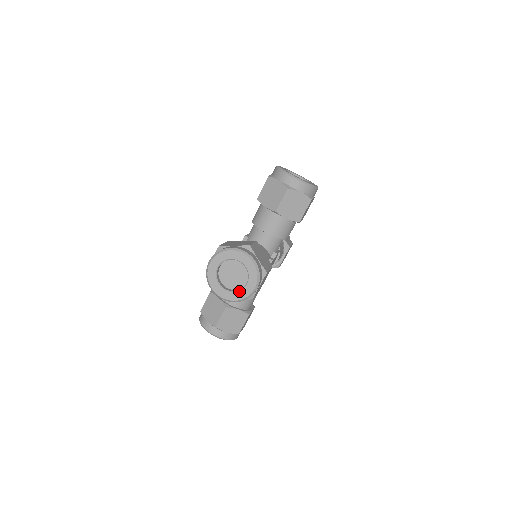
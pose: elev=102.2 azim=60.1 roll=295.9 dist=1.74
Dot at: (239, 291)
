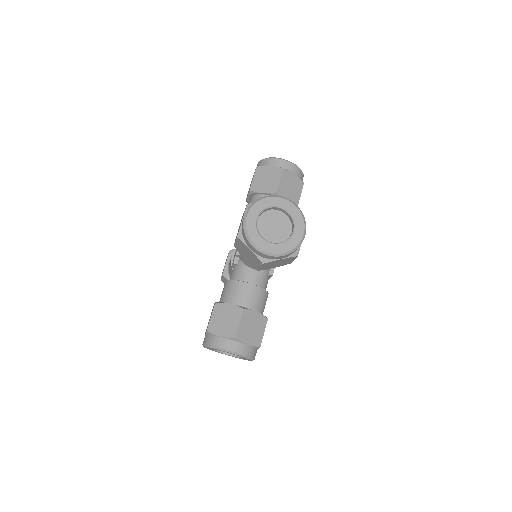
Dot at: (287, 240)
